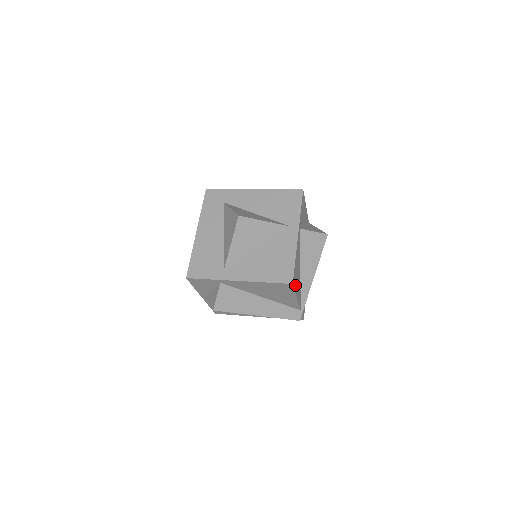
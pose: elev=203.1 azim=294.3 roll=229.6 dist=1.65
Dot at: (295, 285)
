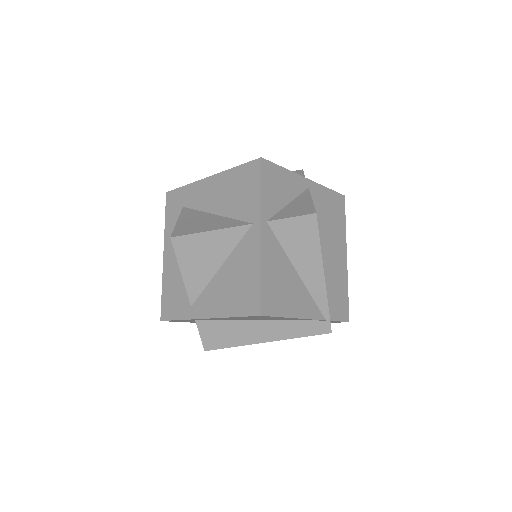
Dot at: (278, 308)
